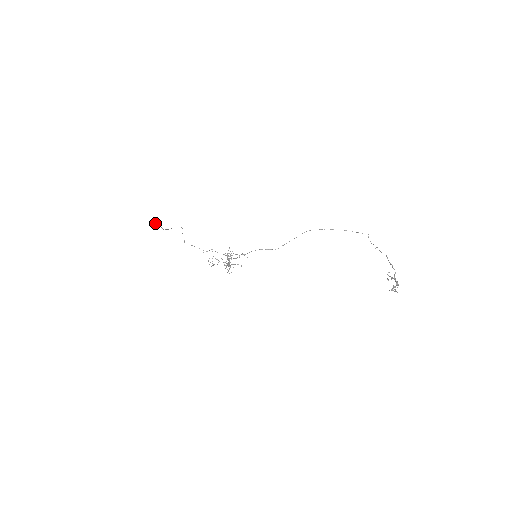
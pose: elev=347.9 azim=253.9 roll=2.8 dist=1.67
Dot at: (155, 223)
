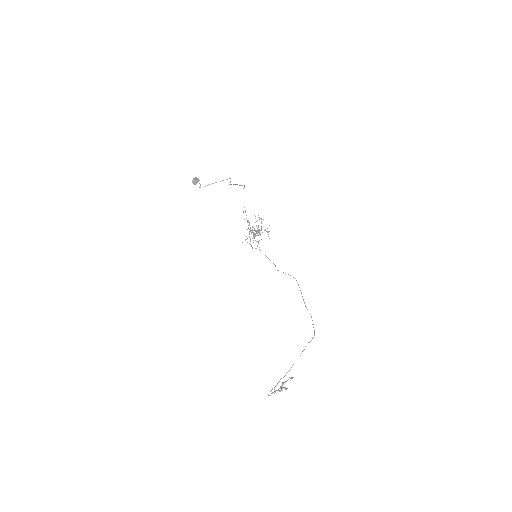
Dot at: (193, 182)
